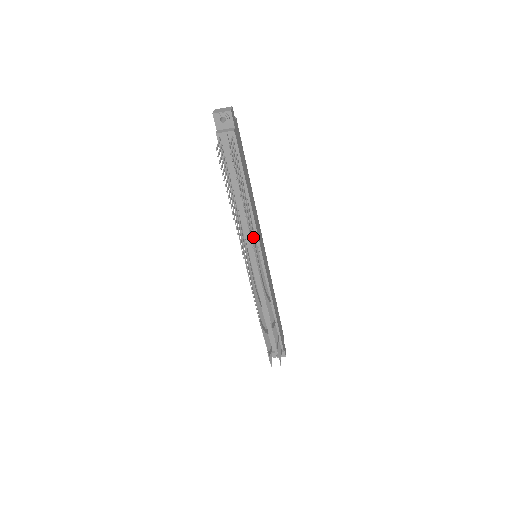
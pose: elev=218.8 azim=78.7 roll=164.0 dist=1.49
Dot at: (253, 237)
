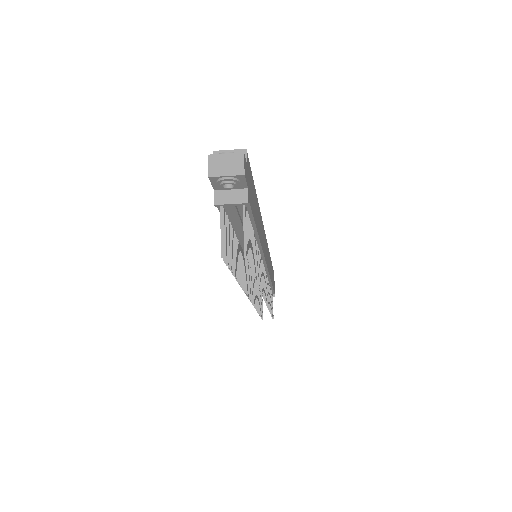
Dot at: occluded
